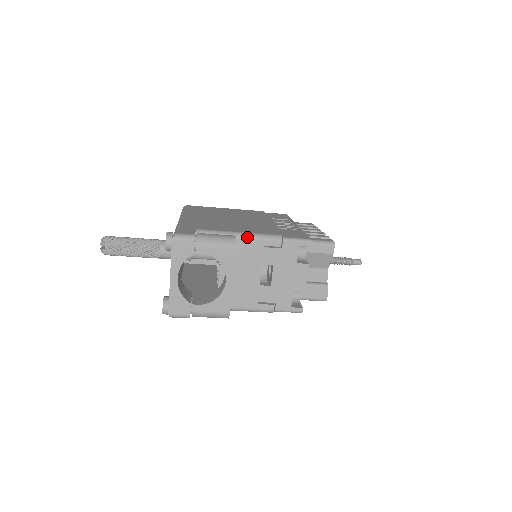
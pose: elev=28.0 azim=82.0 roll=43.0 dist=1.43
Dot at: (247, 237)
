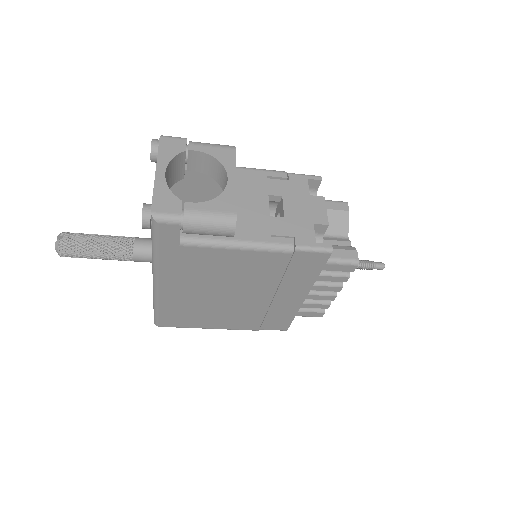
Dot at: (246, 168)
